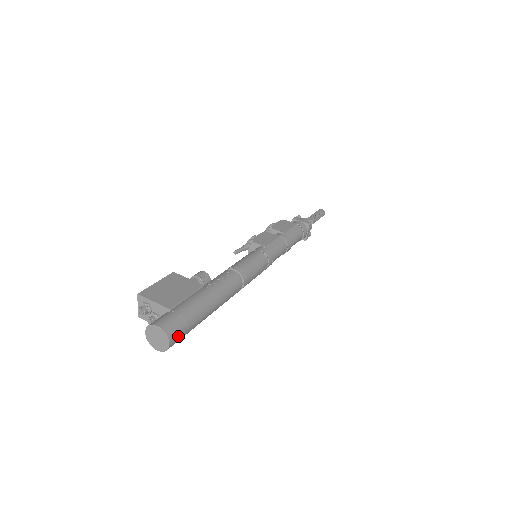
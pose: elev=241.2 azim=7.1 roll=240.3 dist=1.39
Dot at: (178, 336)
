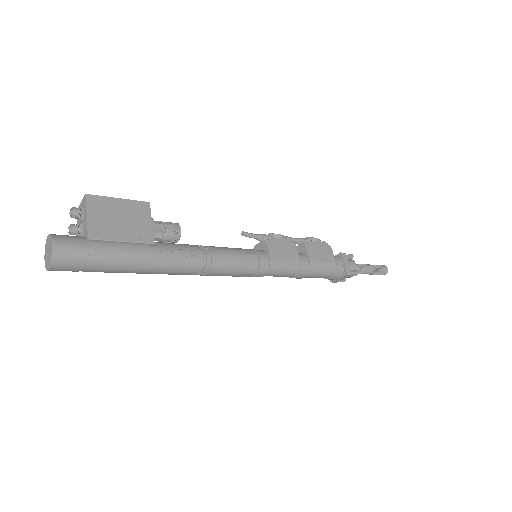
Dot at: (67, 269)
